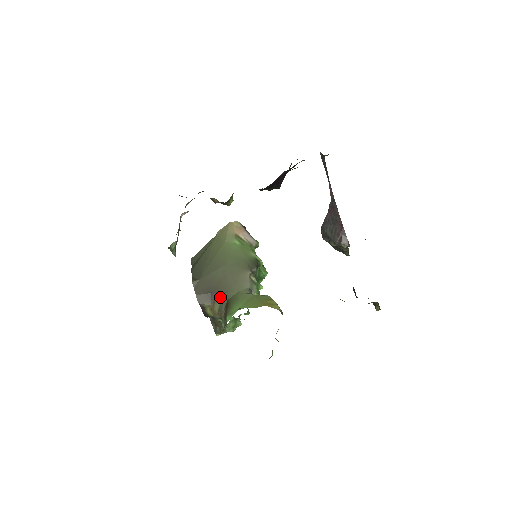
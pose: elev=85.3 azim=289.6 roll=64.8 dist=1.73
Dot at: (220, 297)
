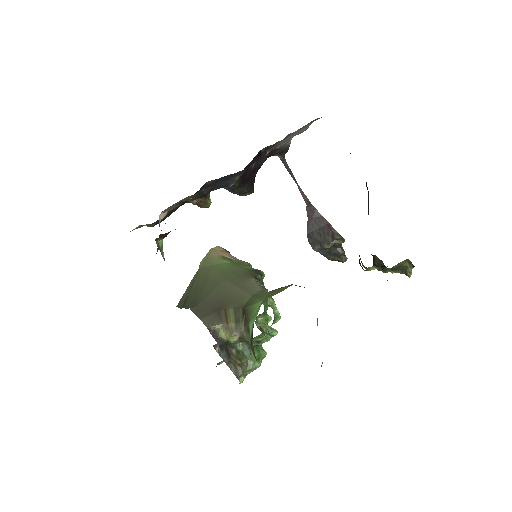
Dot at: (232, 309)
